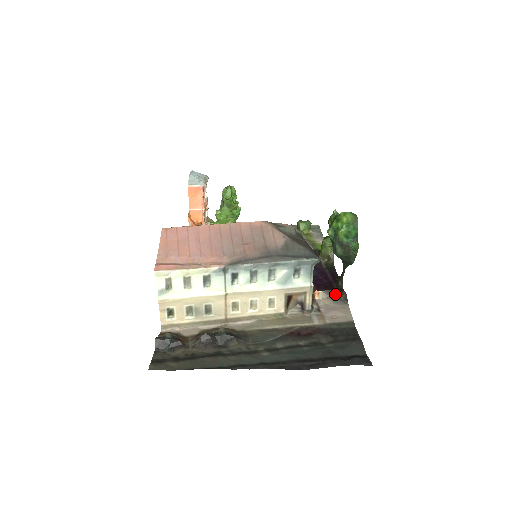
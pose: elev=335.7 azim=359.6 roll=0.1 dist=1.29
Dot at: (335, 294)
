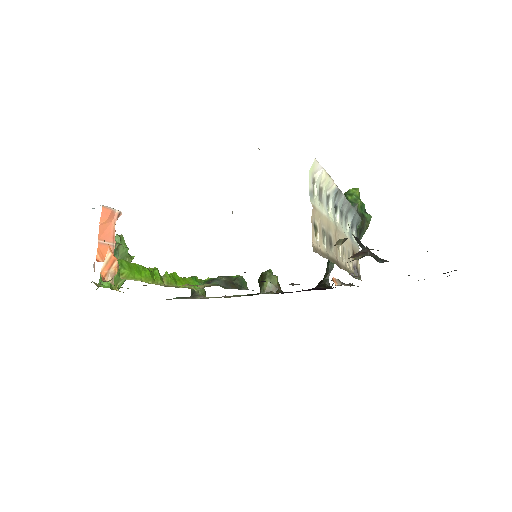
Dot at: (343, 283)
